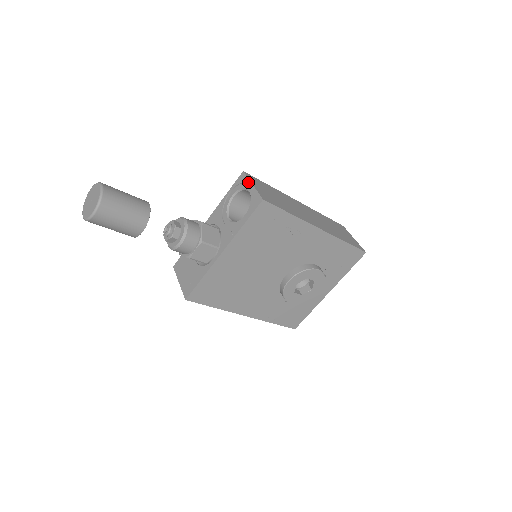
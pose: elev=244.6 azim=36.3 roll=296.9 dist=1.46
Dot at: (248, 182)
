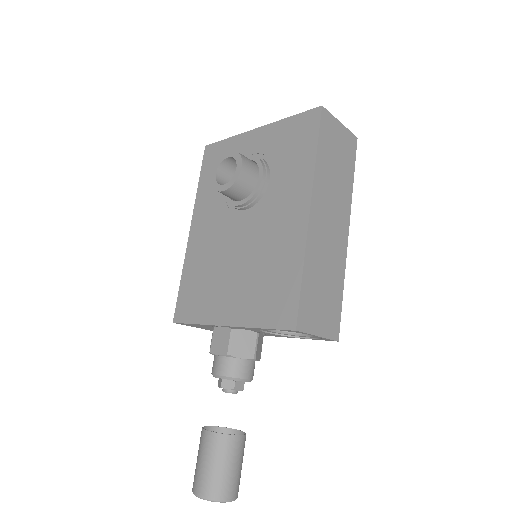
Dot at: occluded
